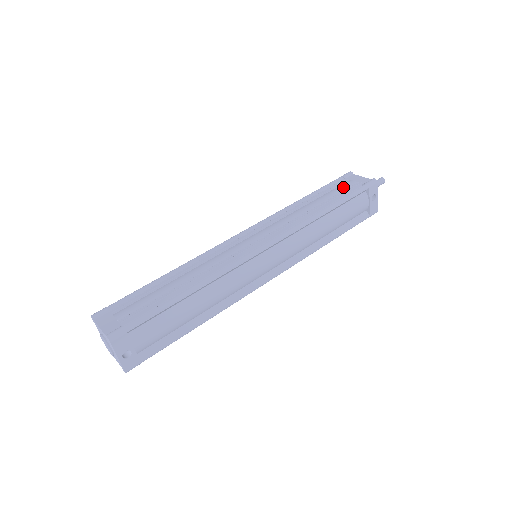
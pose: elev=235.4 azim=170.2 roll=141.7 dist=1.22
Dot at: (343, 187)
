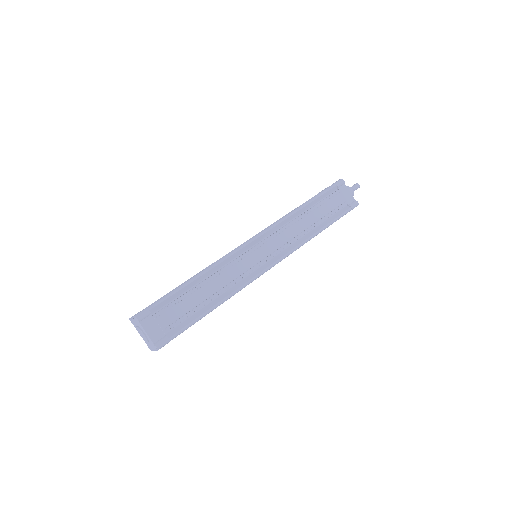
Dot at: (335, 203)
